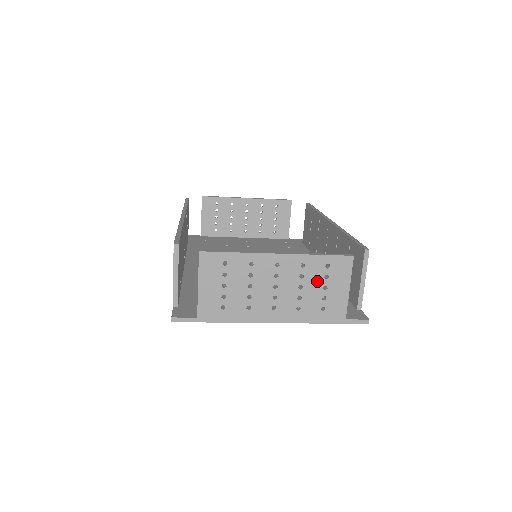
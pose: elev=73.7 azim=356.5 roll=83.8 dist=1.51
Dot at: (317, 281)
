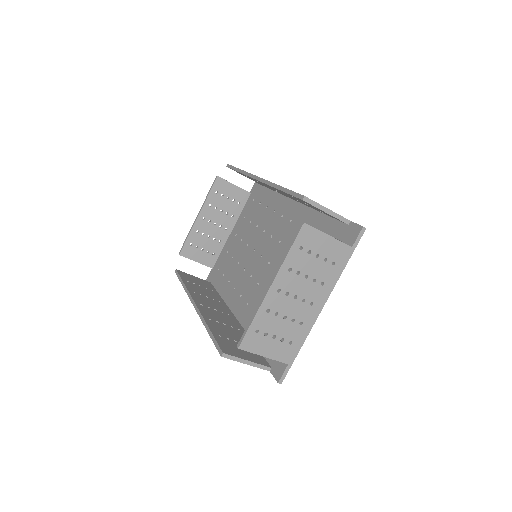
Dot at: (309, 261)
